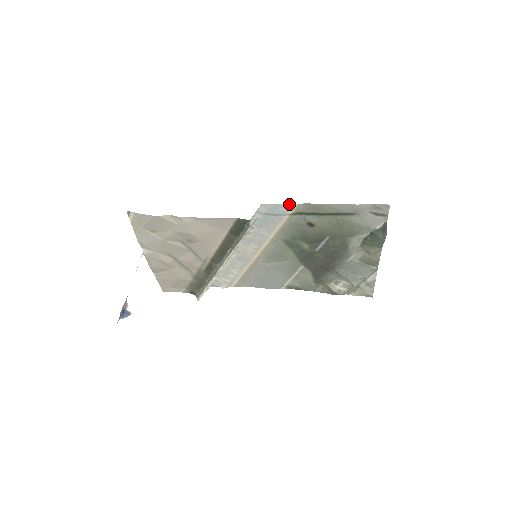
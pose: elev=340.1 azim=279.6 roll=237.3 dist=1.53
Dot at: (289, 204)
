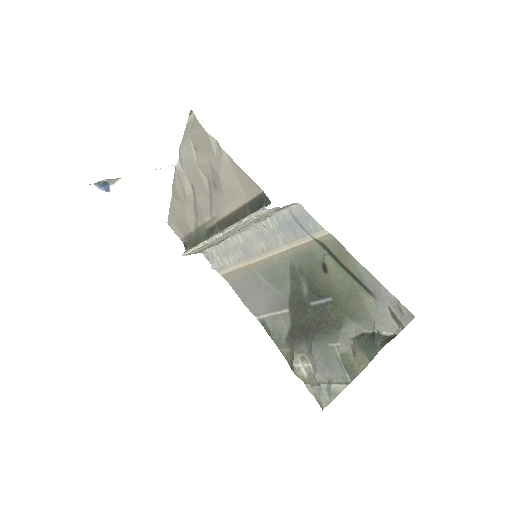
Dot at: occluded
